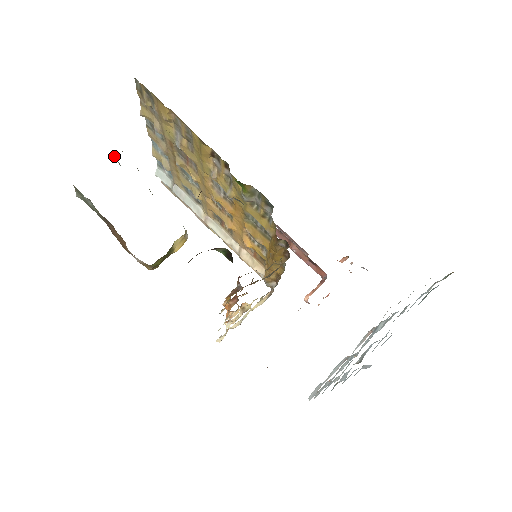
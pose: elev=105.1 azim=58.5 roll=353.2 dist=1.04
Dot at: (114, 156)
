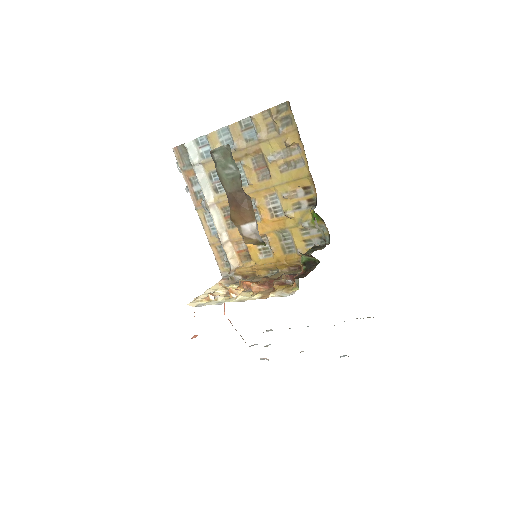
Dot at: occluded
